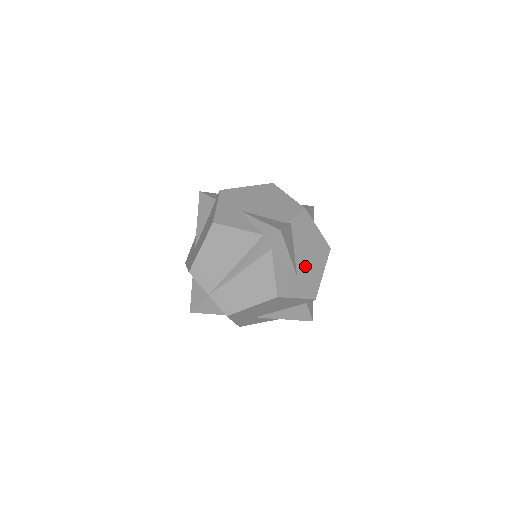
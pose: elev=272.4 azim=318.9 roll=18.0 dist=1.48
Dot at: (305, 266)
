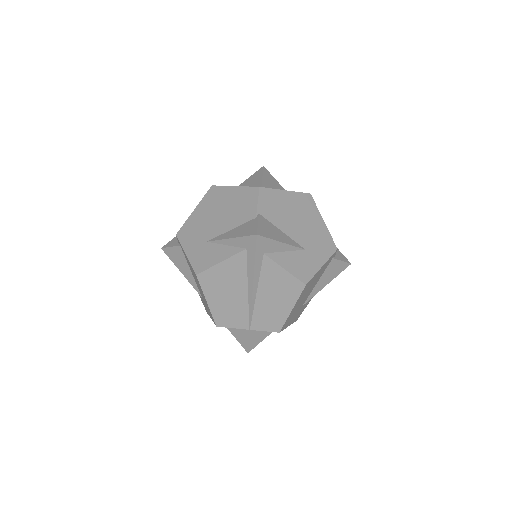
Dot at: (304, 234)
